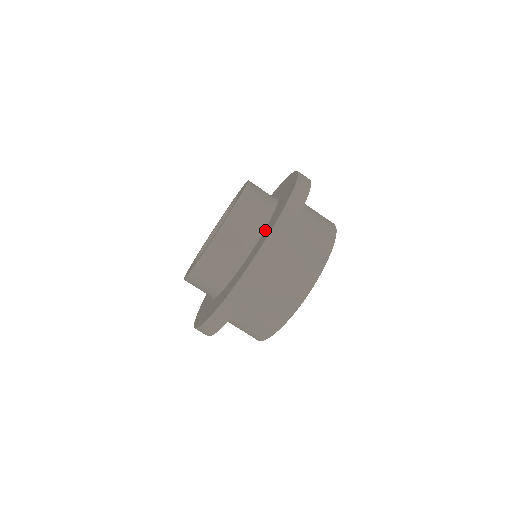
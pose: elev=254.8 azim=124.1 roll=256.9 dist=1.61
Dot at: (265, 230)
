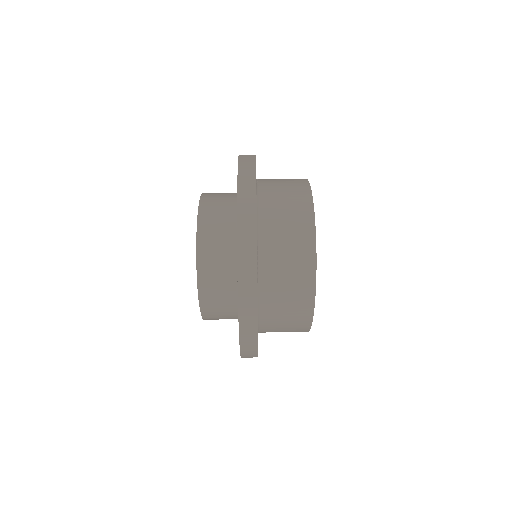
Dot at: occluded
